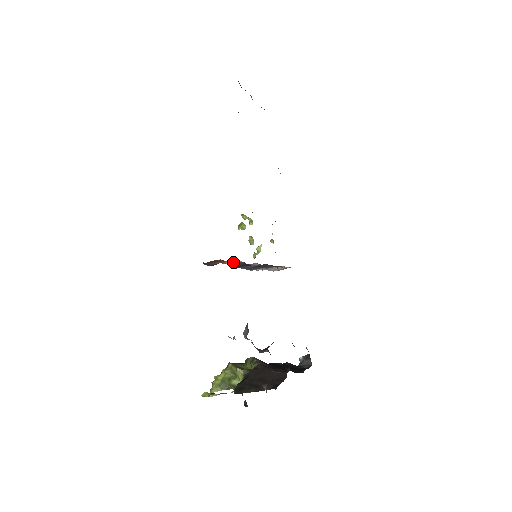
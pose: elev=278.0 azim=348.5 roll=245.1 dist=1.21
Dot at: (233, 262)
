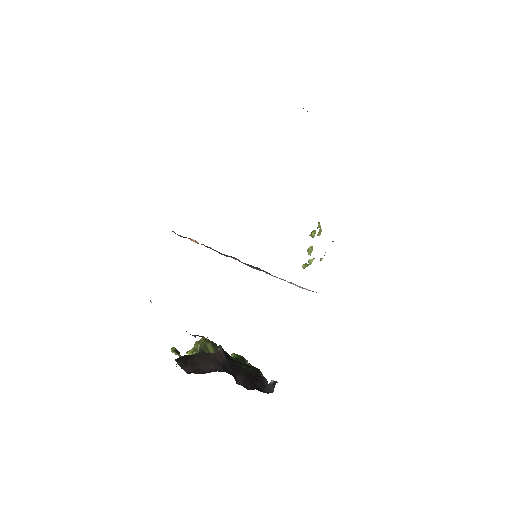
Dot at: (197, 242)
